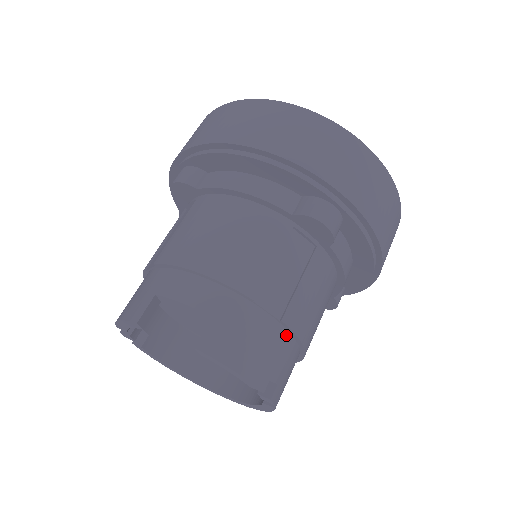
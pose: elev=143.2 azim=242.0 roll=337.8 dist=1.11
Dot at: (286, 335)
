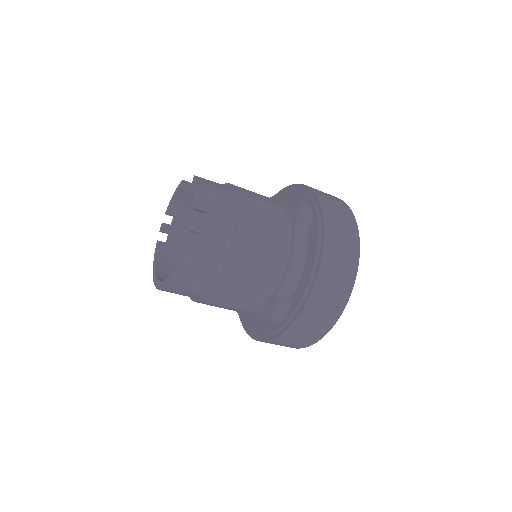
Dot at: (233, 217)
